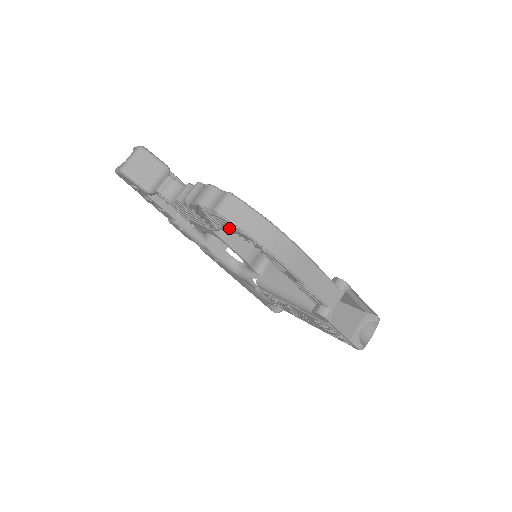
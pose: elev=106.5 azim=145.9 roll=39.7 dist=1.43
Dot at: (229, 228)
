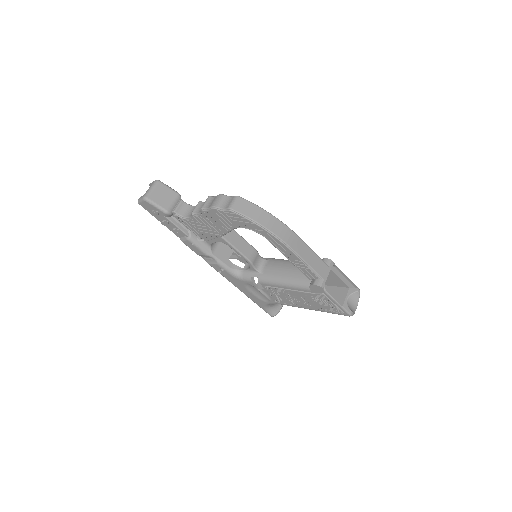
Dot at: (240, 223)
